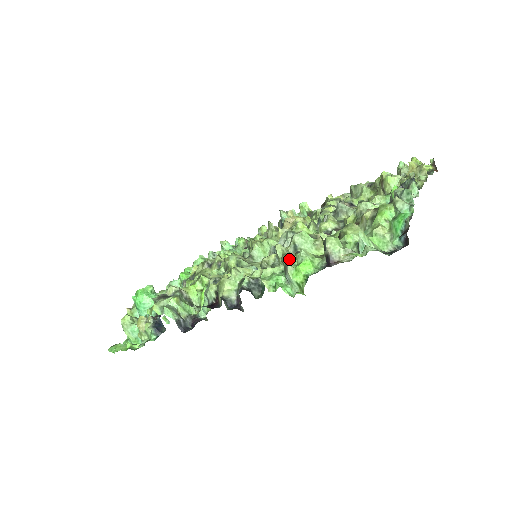
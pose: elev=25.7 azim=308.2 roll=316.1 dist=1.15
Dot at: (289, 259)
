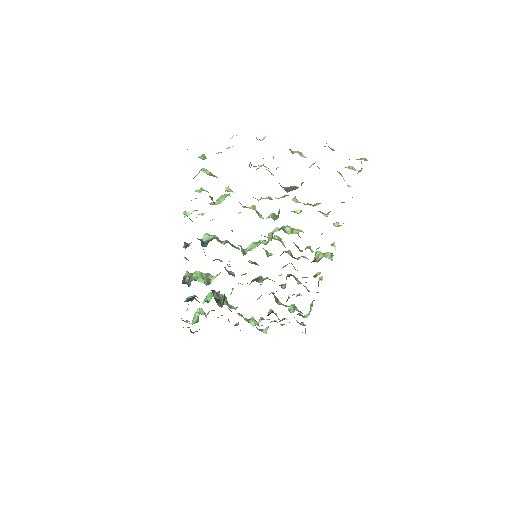
Dot at: occluded
